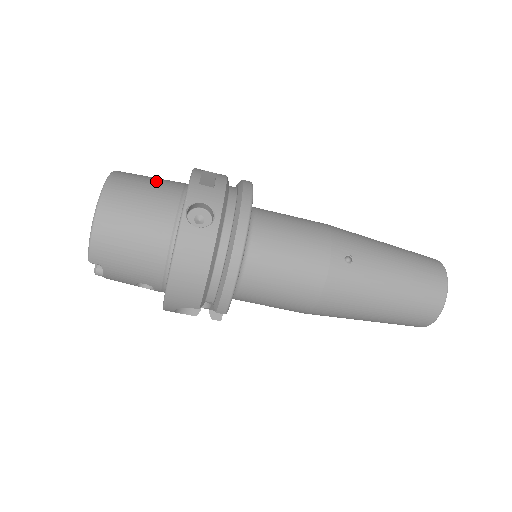
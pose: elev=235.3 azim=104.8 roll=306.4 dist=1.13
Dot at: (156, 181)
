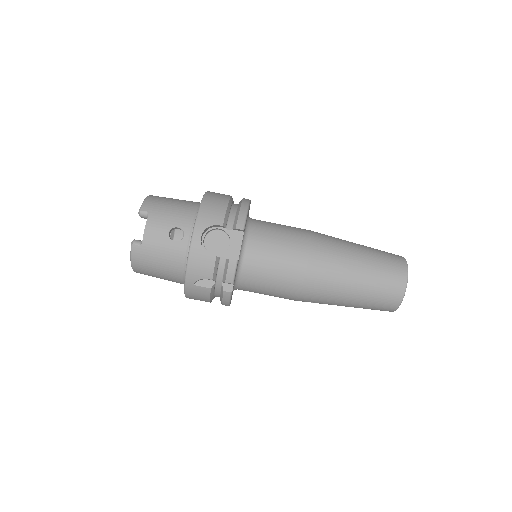
Dot at: occluded
